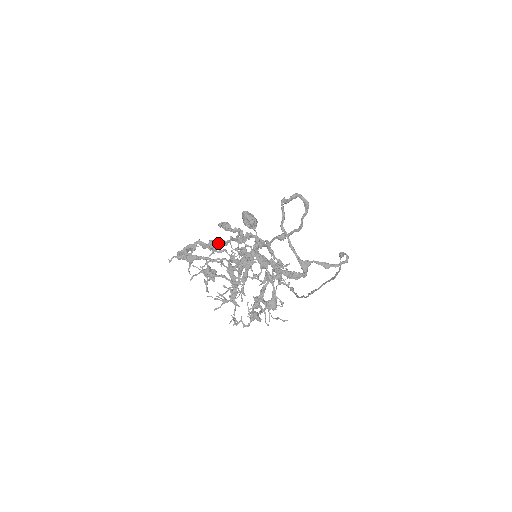
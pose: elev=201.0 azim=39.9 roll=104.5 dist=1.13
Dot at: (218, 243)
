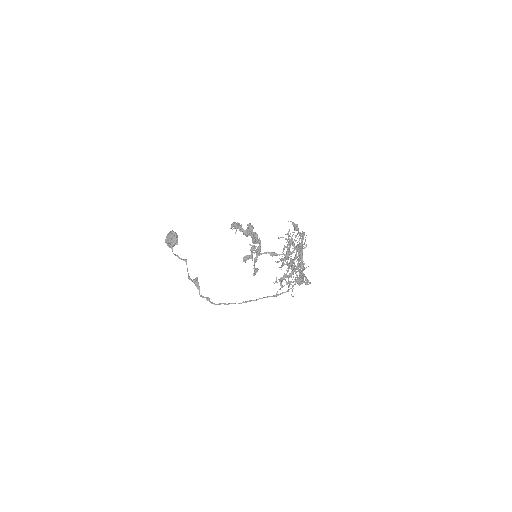
Dot at: (250, 234)
